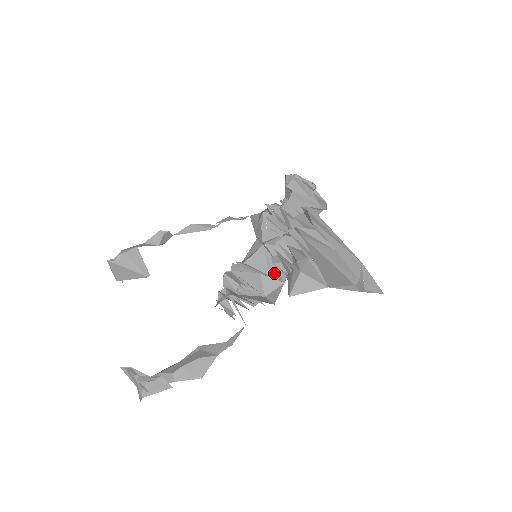
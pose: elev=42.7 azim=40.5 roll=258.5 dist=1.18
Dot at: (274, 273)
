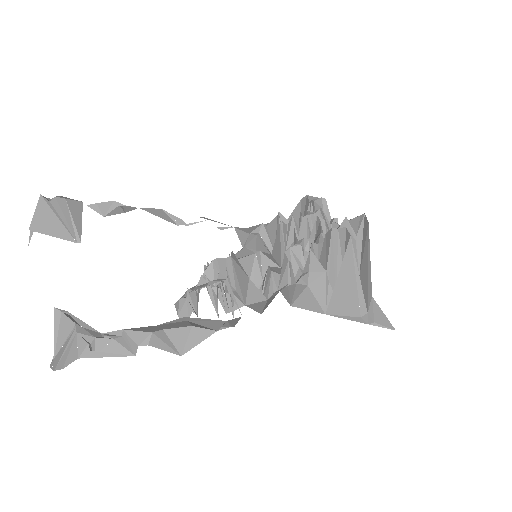
Dot at: occluded
